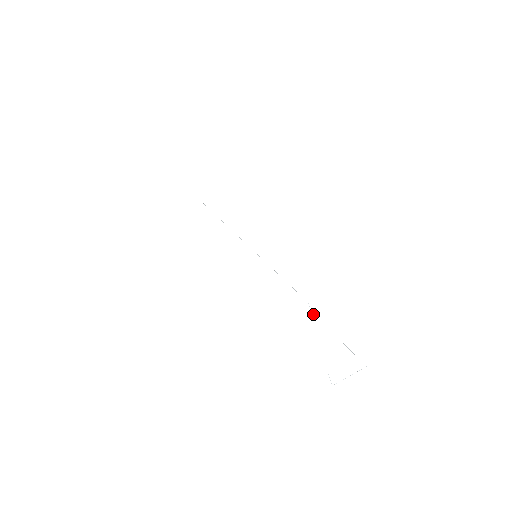
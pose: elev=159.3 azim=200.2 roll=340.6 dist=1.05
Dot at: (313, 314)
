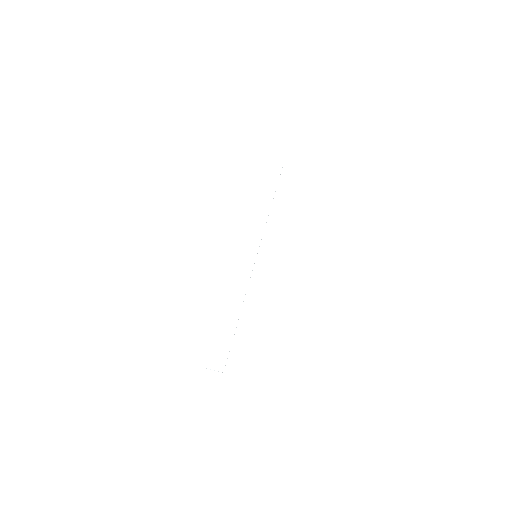
Dot at: occluded
